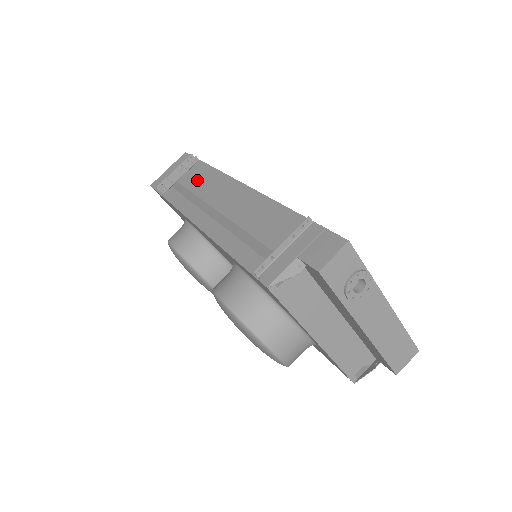
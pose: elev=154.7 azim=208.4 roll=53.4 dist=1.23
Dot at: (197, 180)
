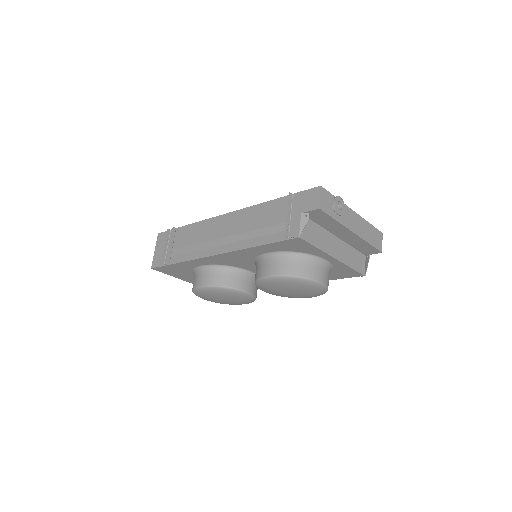
Dot at: (188, 237)
